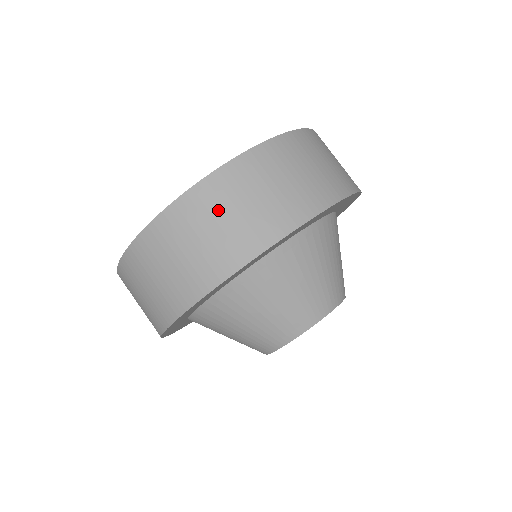
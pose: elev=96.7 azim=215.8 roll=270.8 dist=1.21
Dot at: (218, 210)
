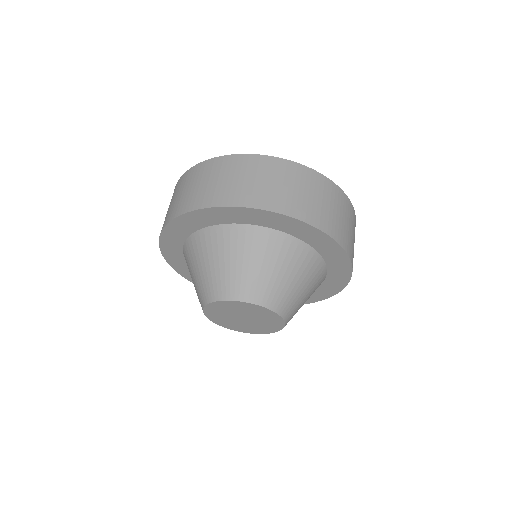
Dot at: (224, 173)
